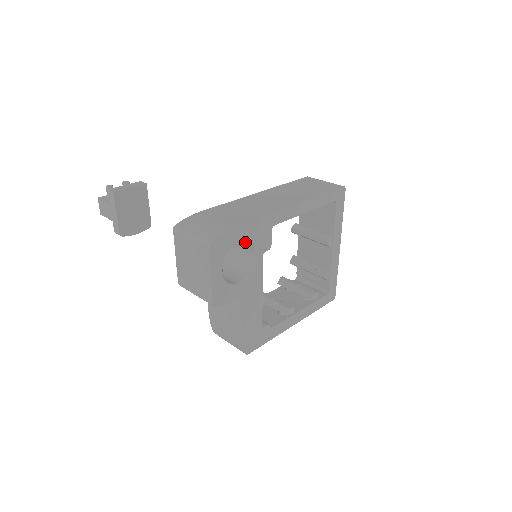
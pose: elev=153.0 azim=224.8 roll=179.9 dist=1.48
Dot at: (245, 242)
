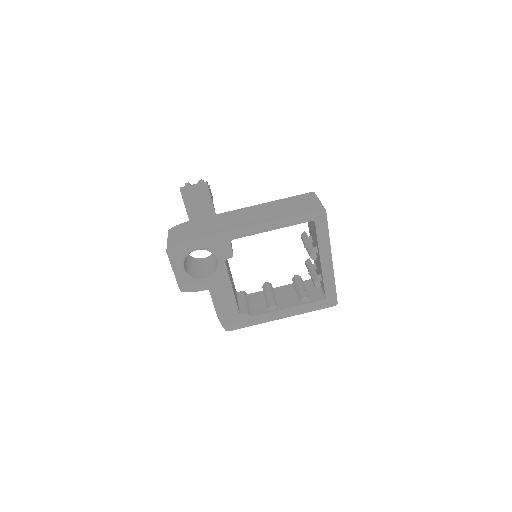
Dot at: occluded
